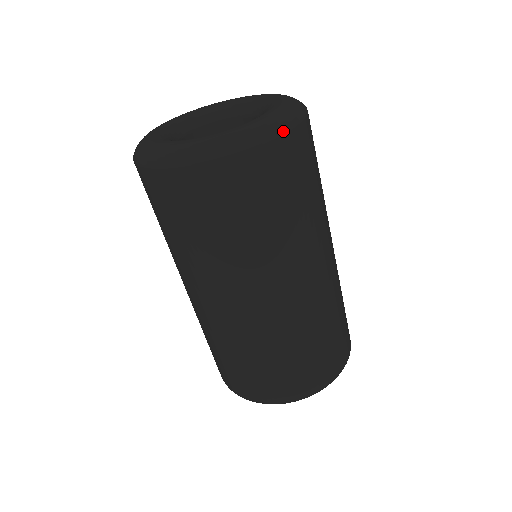
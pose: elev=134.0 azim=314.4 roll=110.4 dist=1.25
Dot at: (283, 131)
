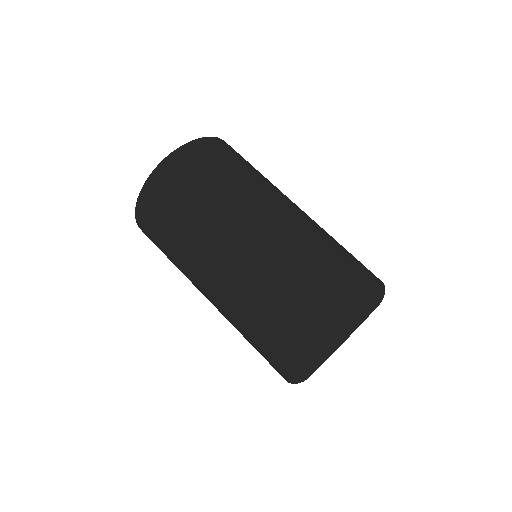
Dot at: (188, 144)
